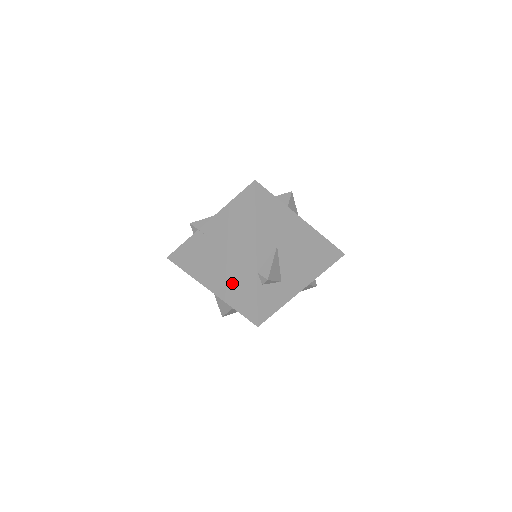
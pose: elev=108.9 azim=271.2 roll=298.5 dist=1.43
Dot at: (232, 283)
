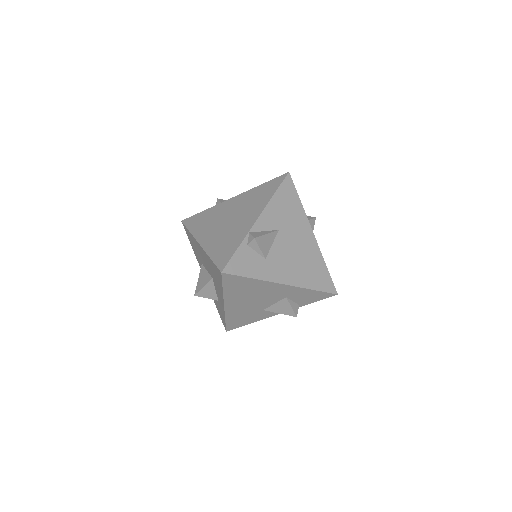
Dot at: (222, 239)
